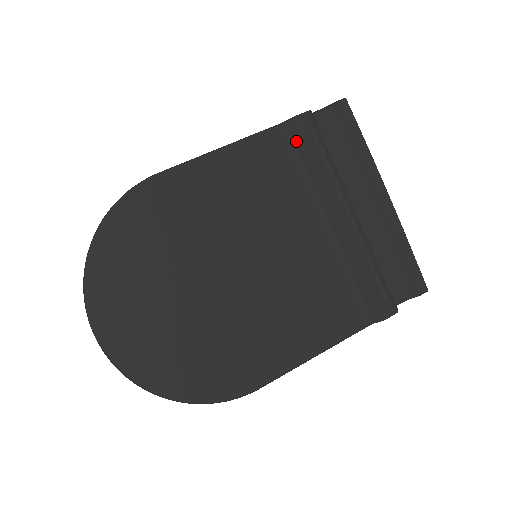
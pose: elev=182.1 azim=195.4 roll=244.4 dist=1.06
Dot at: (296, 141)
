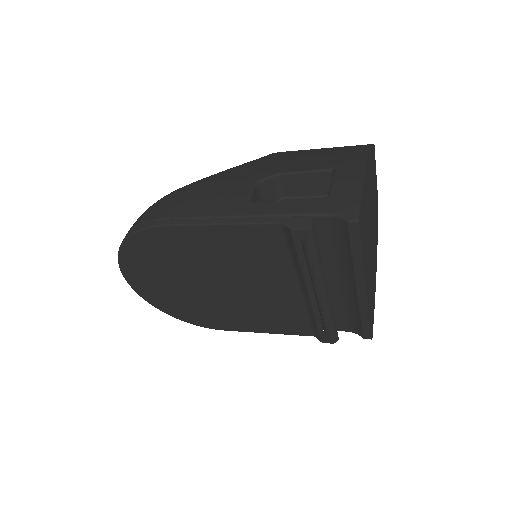
Dot at: (289, 240)
